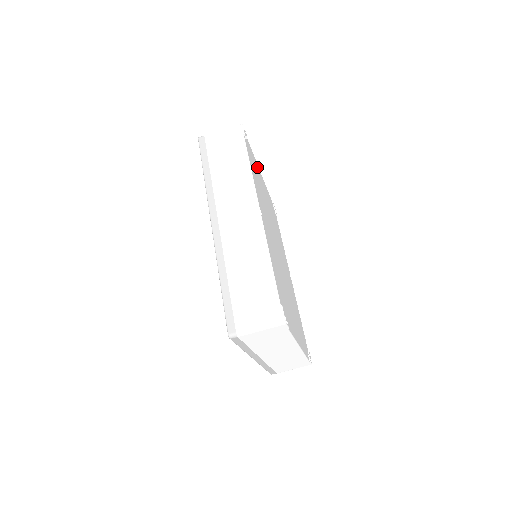
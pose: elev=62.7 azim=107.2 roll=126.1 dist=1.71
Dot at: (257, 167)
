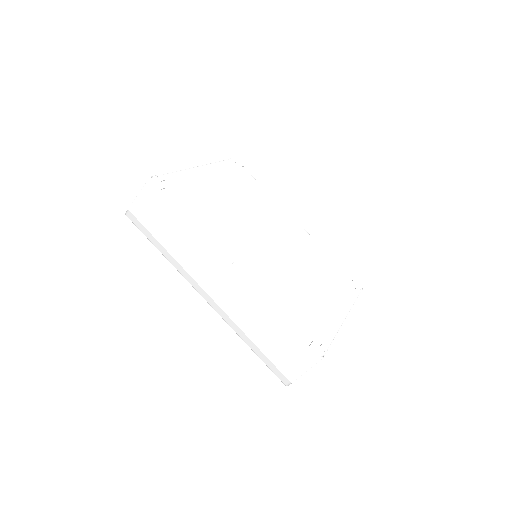
Dot at: (194, 177)
